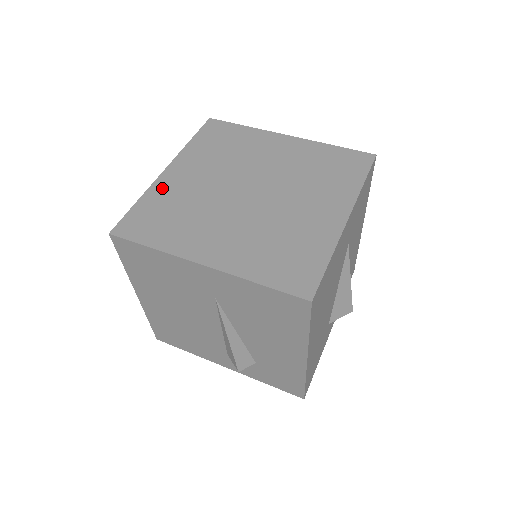
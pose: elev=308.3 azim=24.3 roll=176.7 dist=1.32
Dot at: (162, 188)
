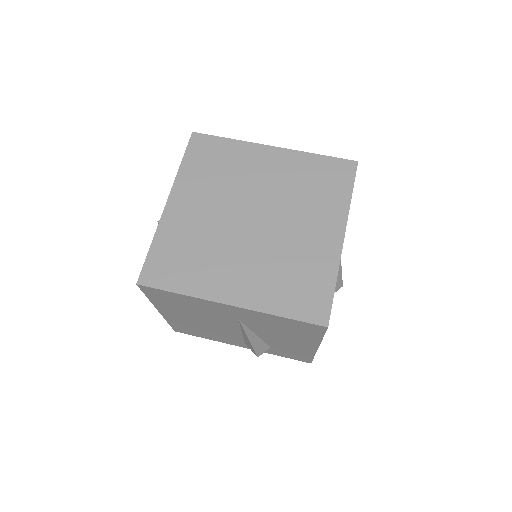
Dot at: (170, 226)
